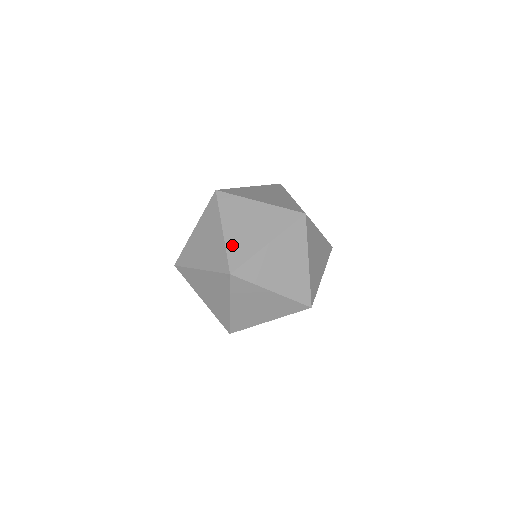
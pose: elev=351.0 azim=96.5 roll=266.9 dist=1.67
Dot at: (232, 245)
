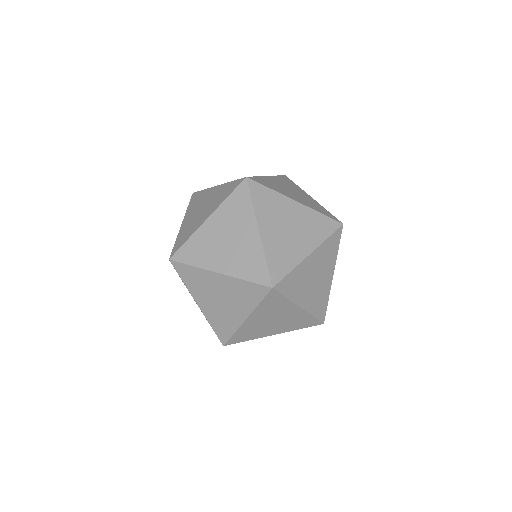
Dot at: (271, 251)
